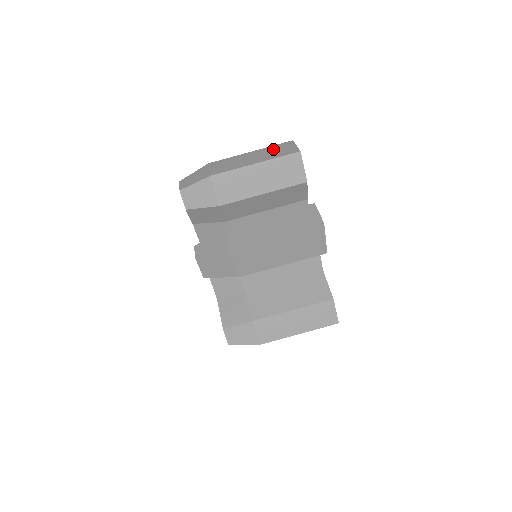
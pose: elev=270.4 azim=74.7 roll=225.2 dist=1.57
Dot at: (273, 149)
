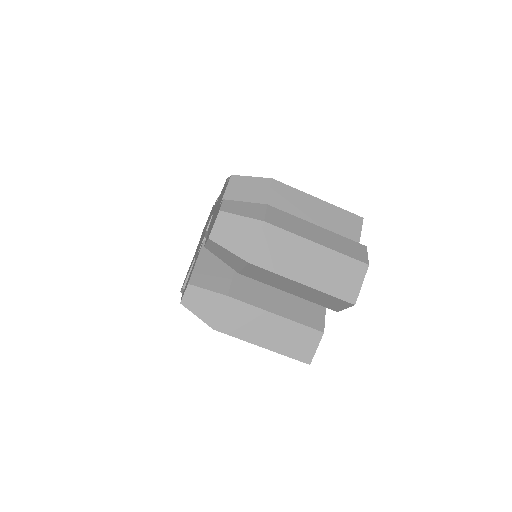
Dot at: (339, 266)
